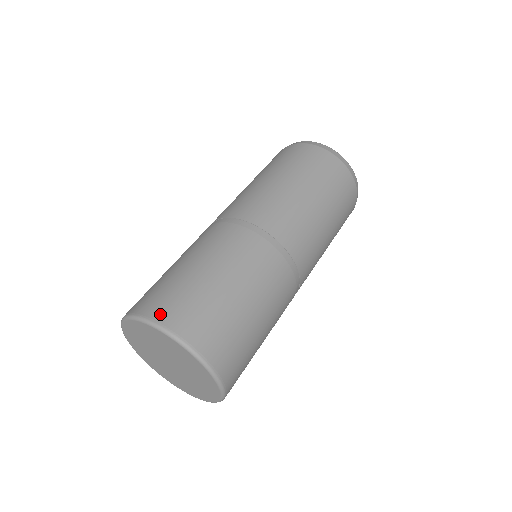
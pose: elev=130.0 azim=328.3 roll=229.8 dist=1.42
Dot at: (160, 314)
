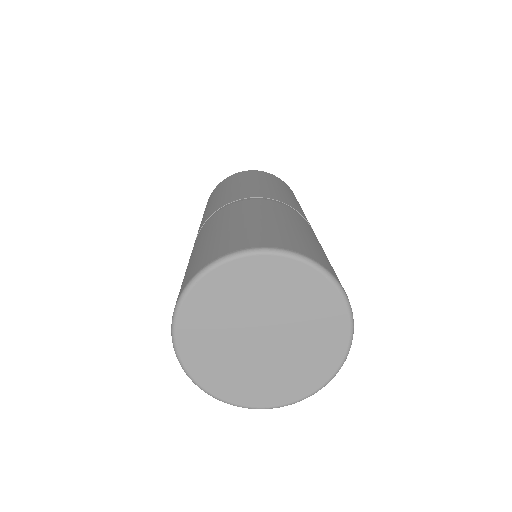
Dot at: (183, 285)
